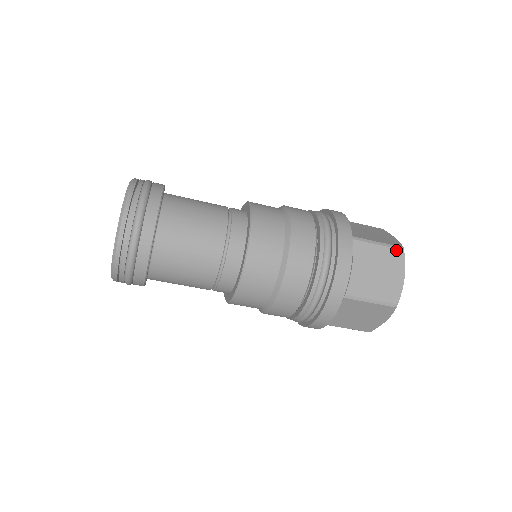
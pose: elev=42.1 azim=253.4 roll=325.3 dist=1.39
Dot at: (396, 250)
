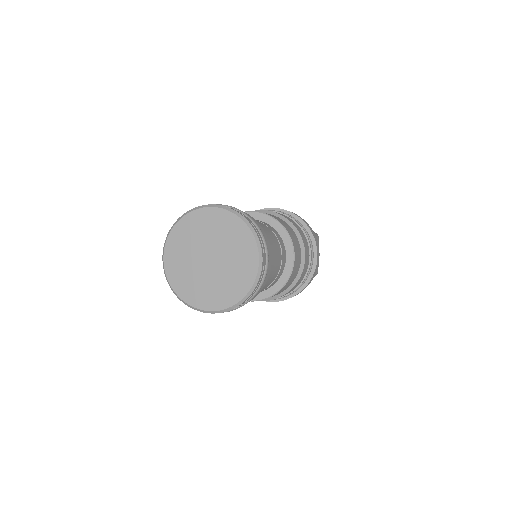
Dot at: (317, 237)
